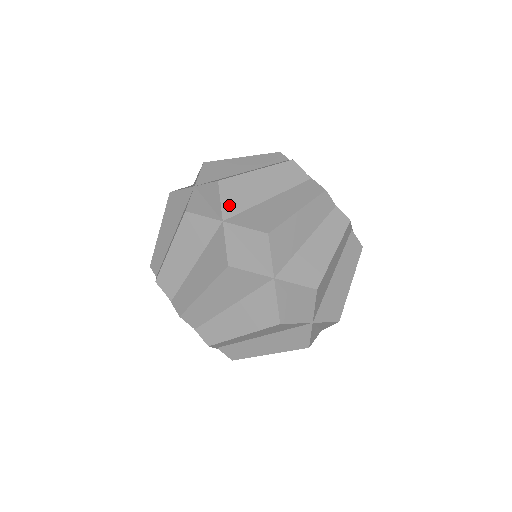
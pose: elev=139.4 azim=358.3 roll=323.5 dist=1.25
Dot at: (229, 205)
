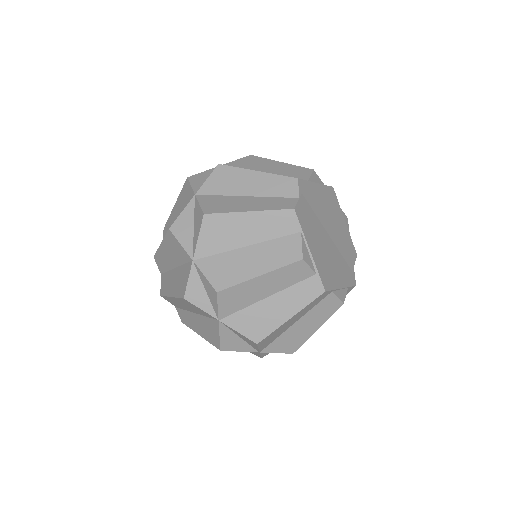
Dot at: (236, 163)
